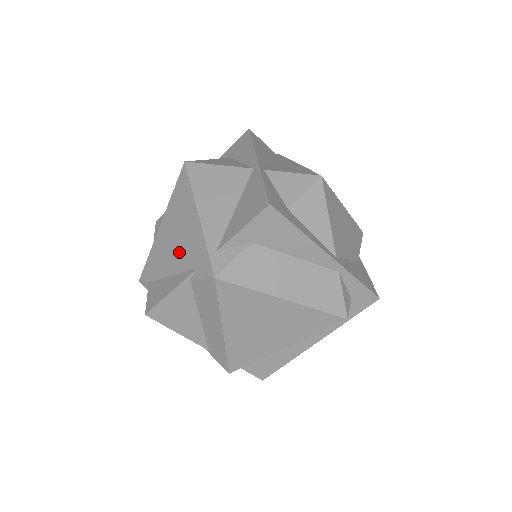
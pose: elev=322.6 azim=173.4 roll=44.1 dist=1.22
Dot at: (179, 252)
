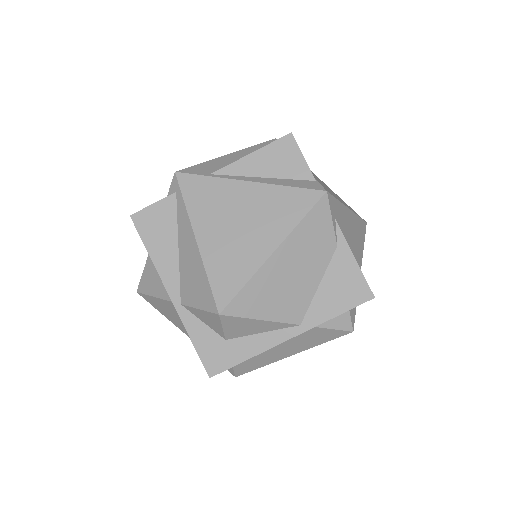
Dot at: occluded
